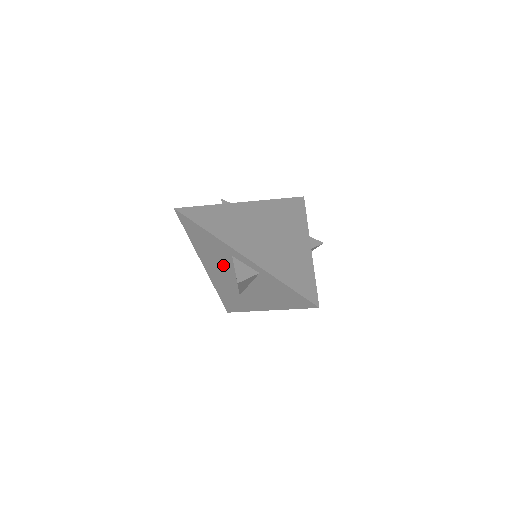
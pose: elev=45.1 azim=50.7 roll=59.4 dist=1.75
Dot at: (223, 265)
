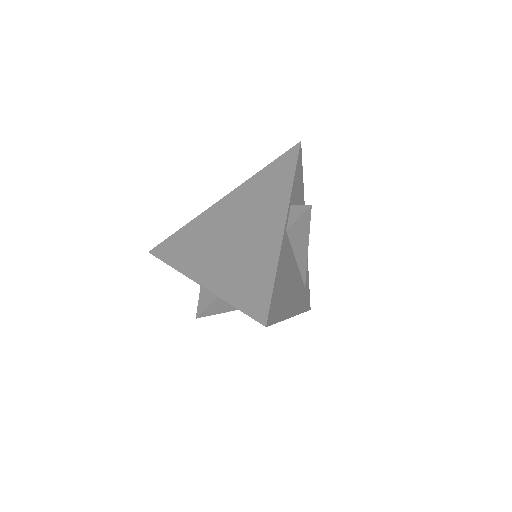
Dot at: occluded
